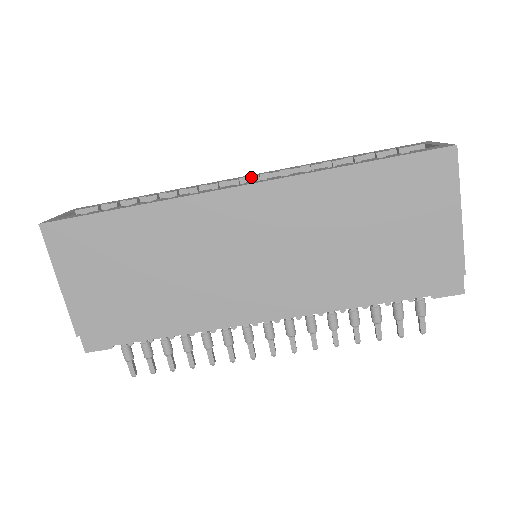
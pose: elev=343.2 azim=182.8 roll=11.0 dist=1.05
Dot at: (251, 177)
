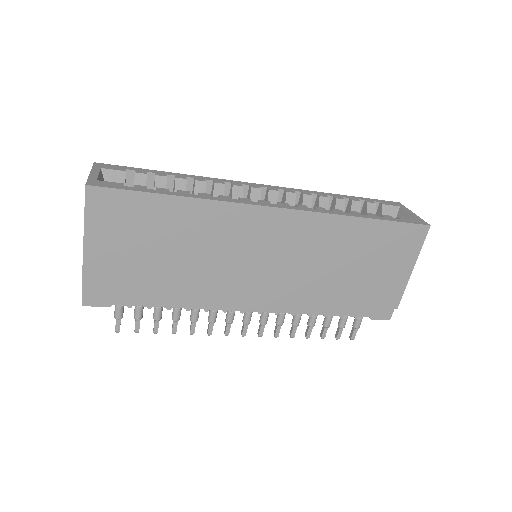
Dot at: (272, 190)
